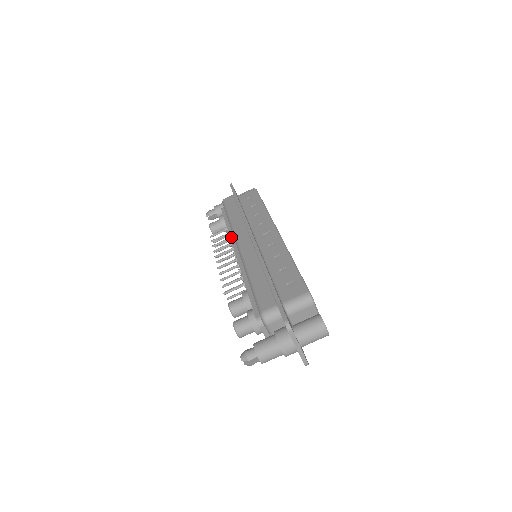
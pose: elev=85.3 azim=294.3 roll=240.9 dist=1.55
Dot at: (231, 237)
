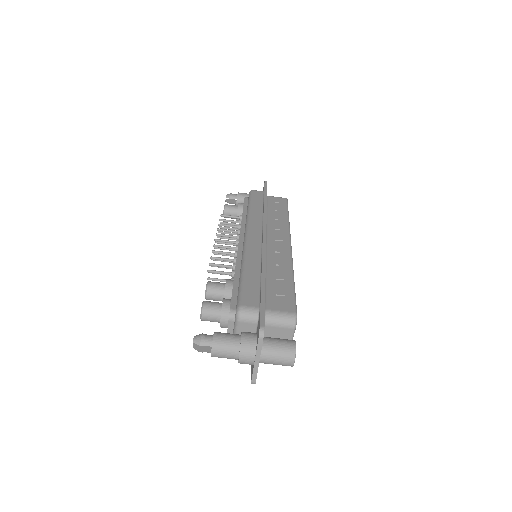
Dot at: (242, 225)
